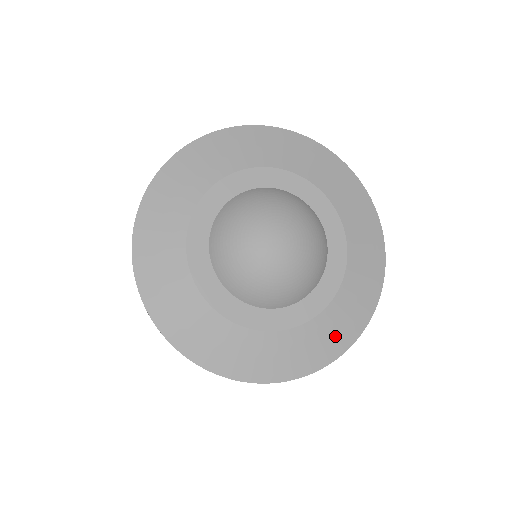
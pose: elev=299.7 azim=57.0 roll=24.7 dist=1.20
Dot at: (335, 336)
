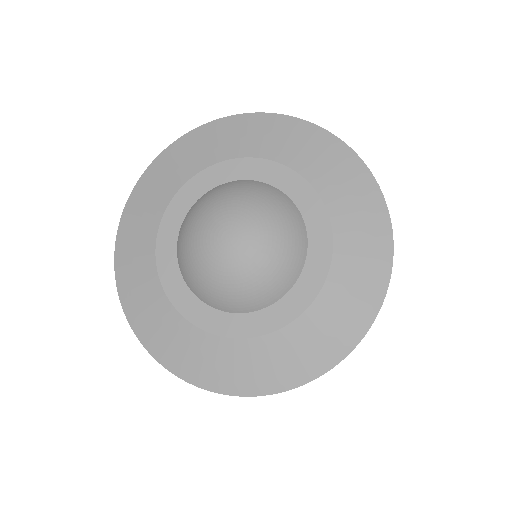
Dot at: (359, 293)
